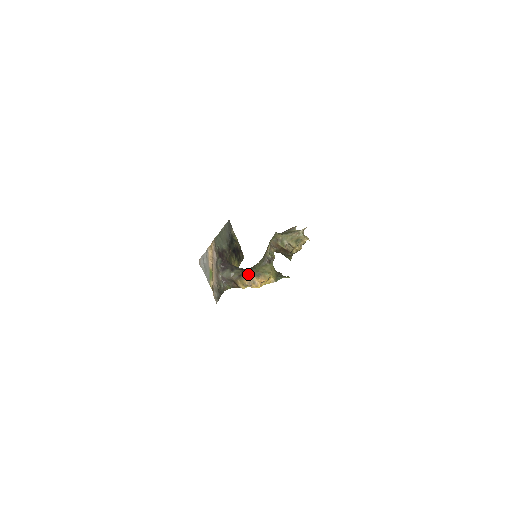
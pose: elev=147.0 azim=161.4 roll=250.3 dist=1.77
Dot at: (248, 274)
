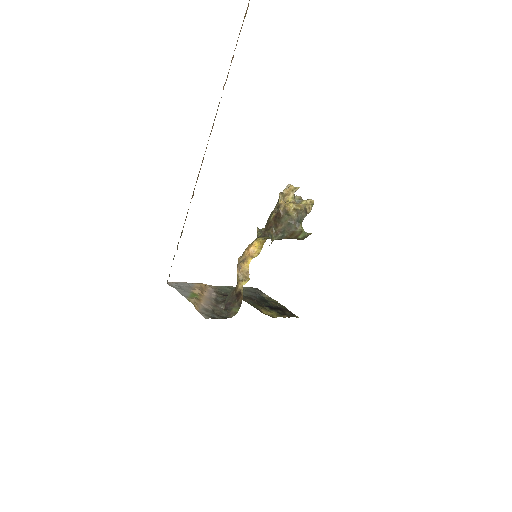
Dot at: (237, 264)
